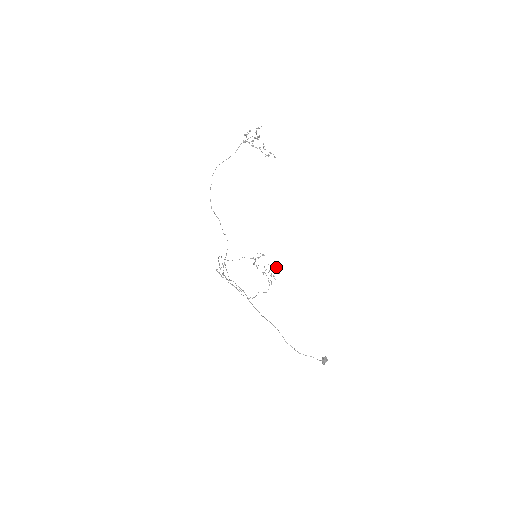
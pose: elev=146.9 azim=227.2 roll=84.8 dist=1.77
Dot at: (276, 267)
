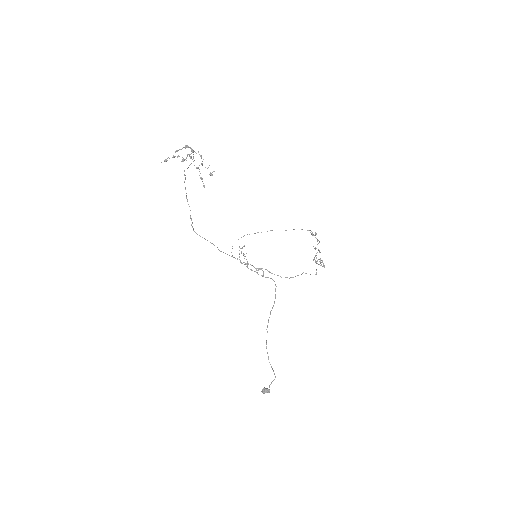
Dot at: (314, 258)
